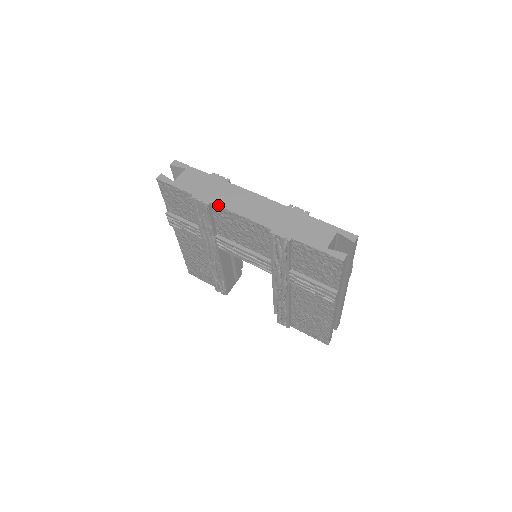
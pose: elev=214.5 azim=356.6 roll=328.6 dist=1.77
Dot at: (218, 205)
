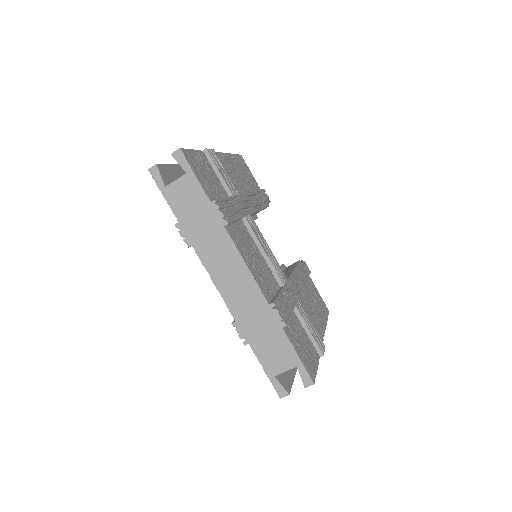
Dot at: (198, 255)
